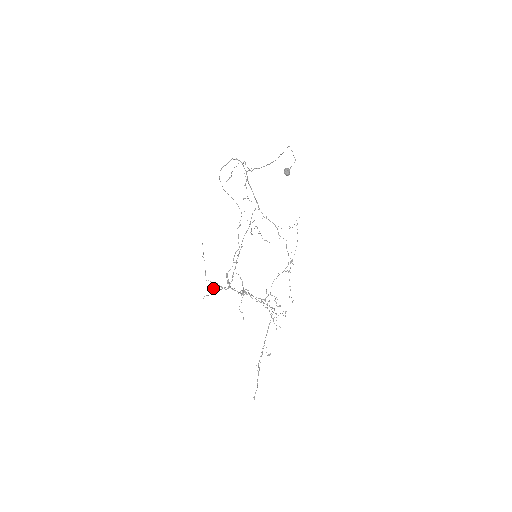
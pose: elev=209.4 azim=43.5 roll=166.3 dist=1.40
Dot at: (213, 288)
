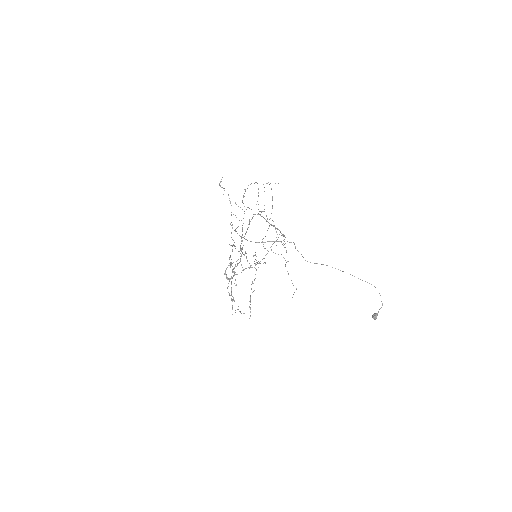
Dot at: (232, 305)
